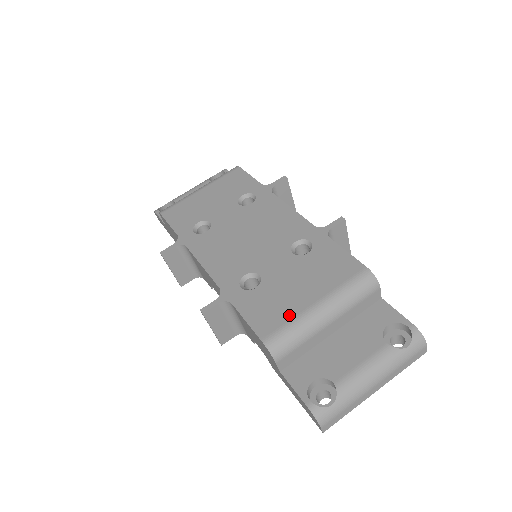
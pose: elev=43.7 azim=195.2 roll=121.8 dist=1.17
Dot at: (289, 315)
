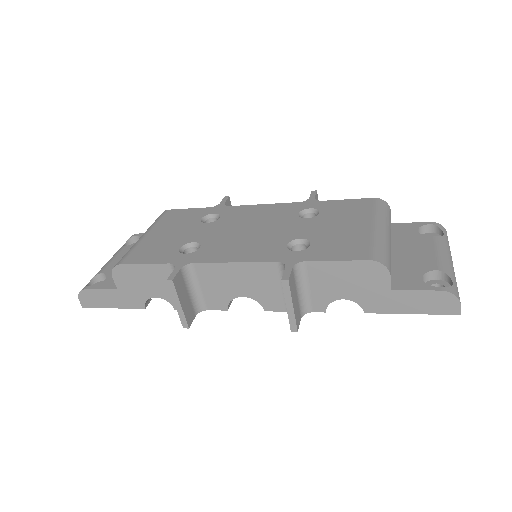
Dot at: (365, 239)
